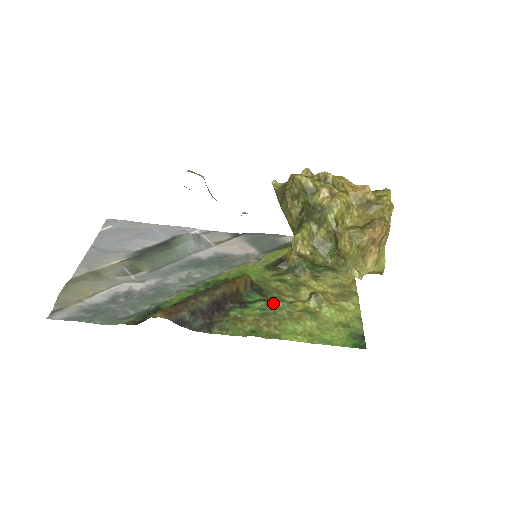
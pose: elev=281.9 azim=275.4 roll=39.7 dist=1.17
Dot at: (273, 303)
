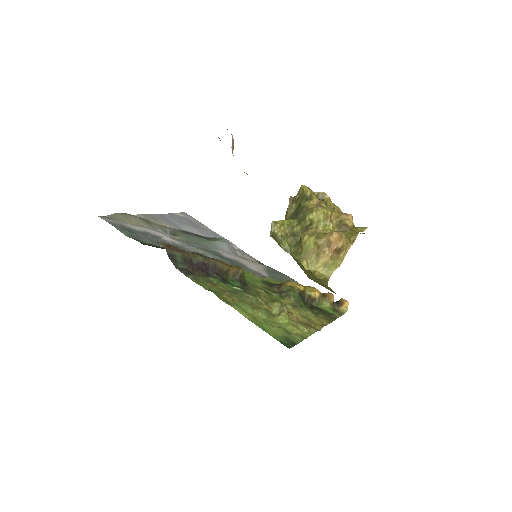
Dot at: (246, 293)
